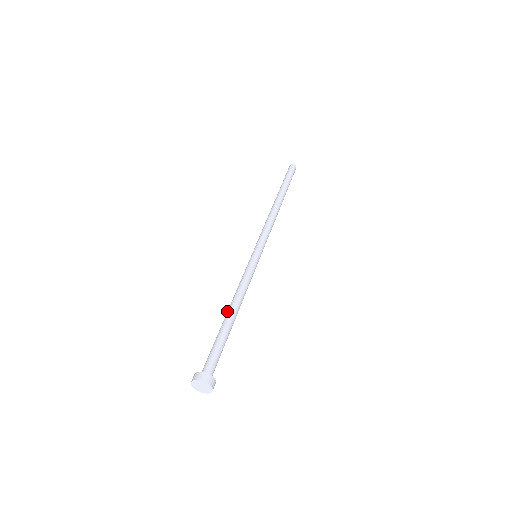
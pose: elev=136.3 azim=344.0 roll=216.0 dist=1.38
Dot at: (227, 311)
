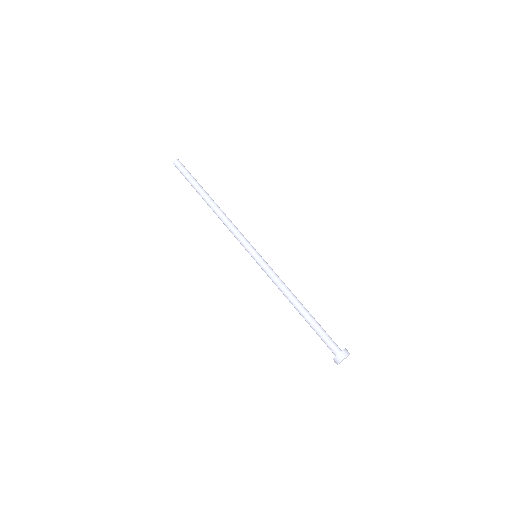
Dot at: (296, 307)
